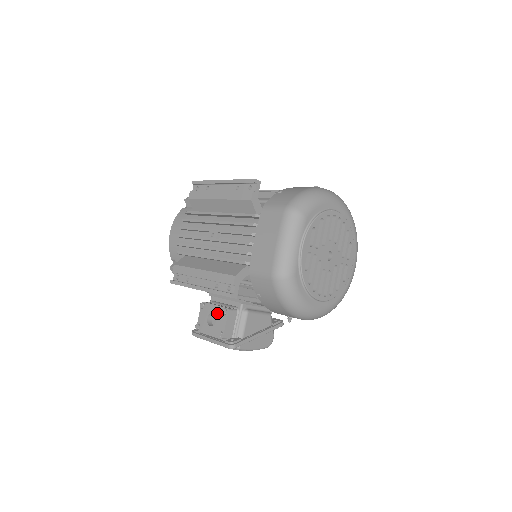
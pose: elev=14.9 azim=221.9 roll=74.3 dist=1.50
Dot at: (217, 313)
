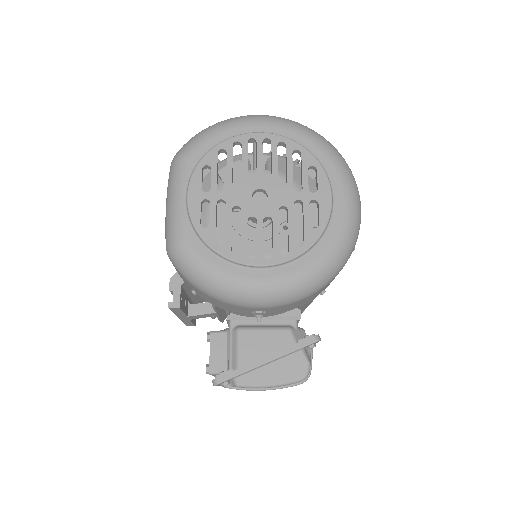
Dot at: occluded
